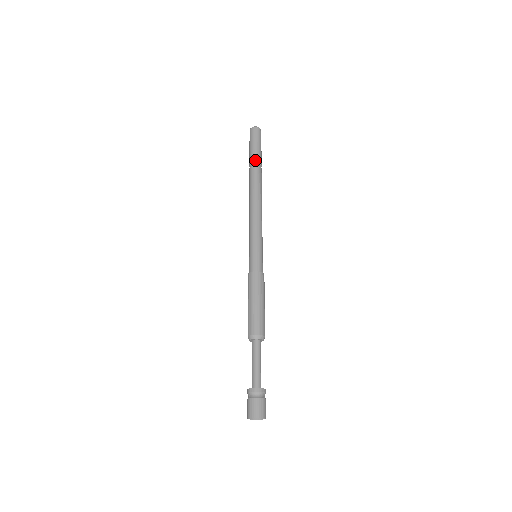
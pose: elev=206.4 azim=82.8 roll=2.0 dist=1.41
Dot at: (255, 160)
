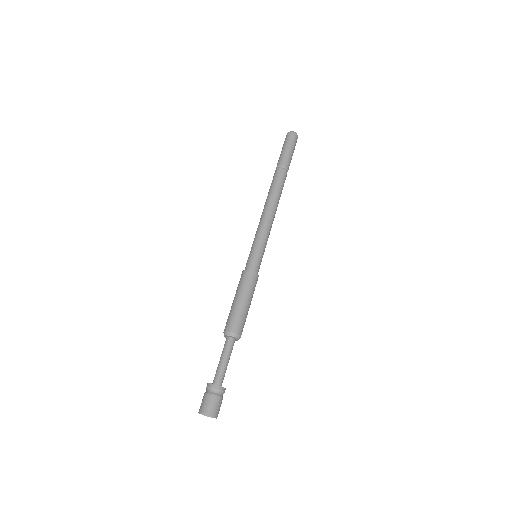
Dot at: (278, 164)
